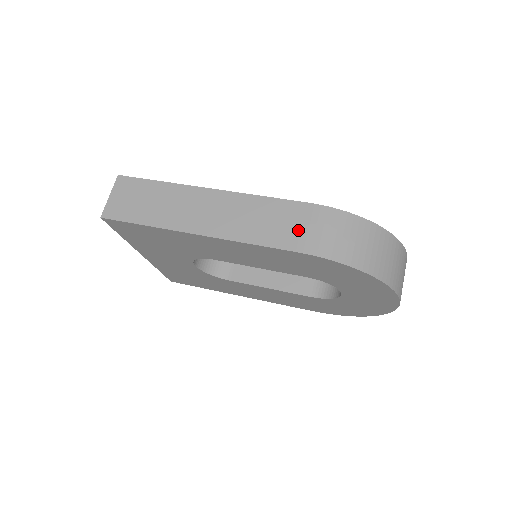
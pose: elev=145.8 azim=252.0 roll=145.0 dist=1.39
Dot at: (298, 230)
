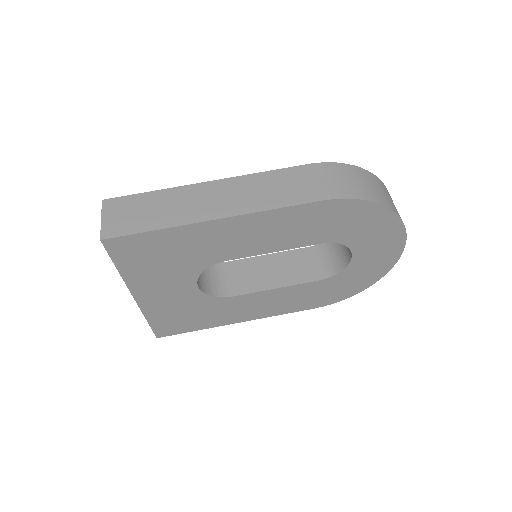
Dot at: (311, 185)
